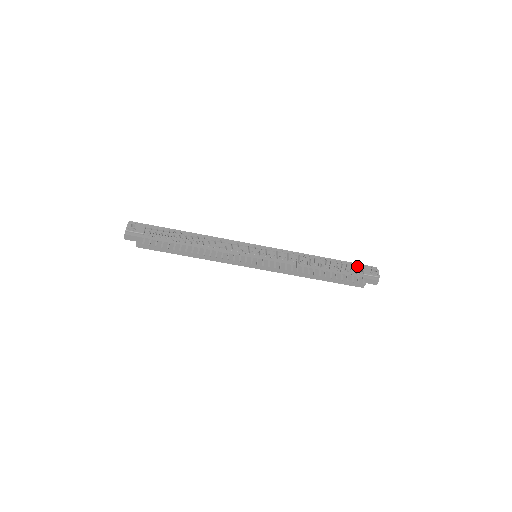
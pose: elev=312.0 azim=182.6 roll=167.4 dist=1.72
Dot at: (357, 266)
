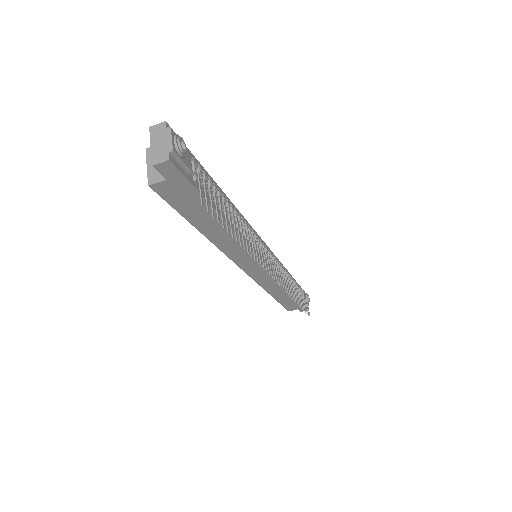
Dot at: occluded
